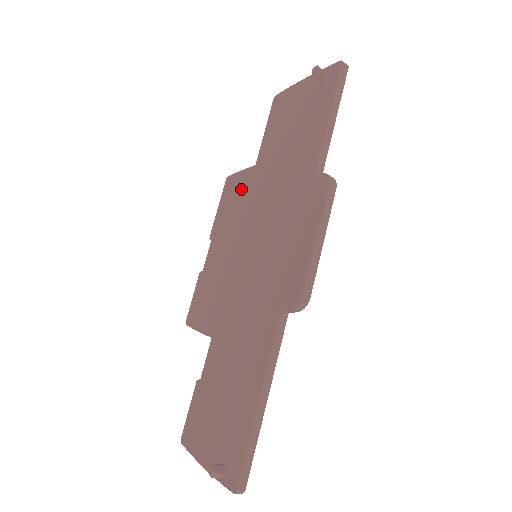
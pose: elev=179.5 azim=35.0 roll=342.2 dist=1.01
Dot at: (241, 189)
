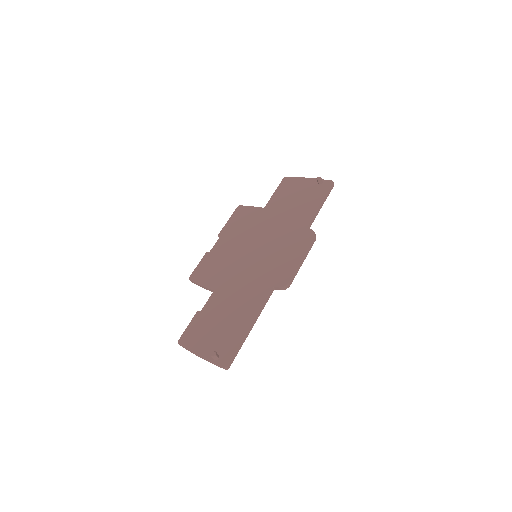
Dot at: (251, 217)
